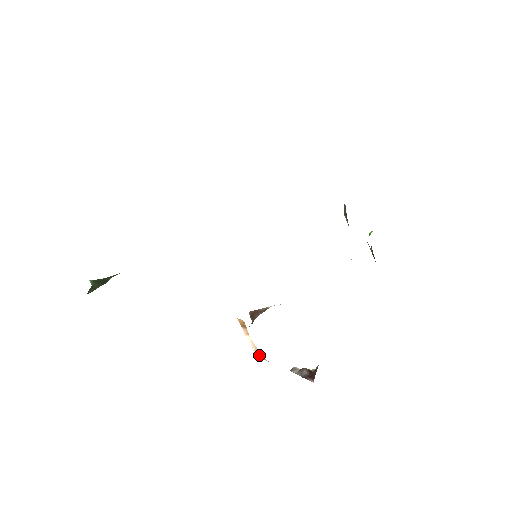
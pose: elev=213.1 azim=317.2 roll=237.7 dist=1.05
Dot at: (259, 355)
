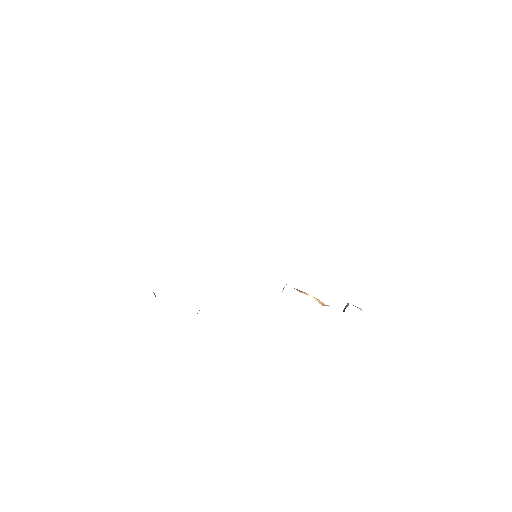
Dot at: (322, 304)
